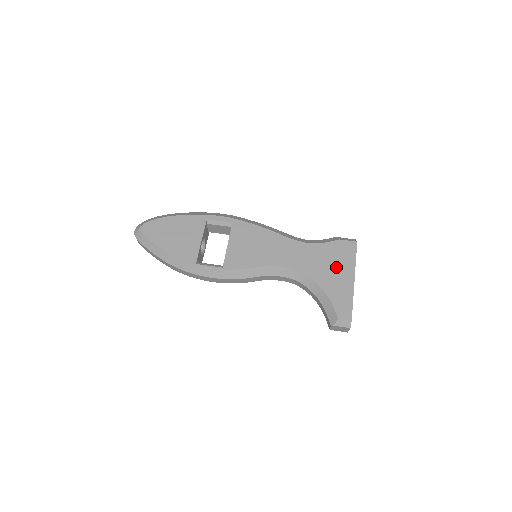
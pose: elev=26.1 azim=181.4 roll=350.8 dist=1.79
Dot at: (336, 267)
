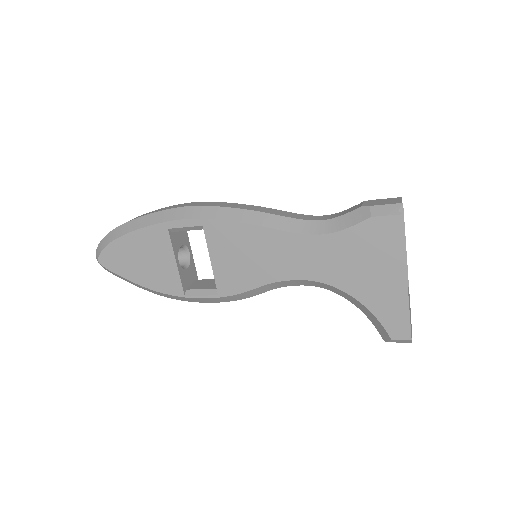
Dot at: (374, 266)
